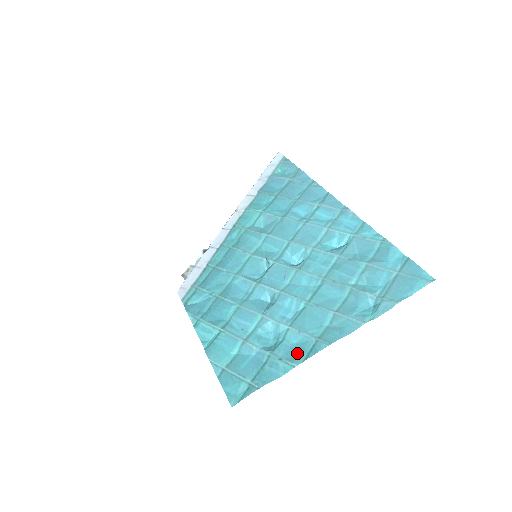
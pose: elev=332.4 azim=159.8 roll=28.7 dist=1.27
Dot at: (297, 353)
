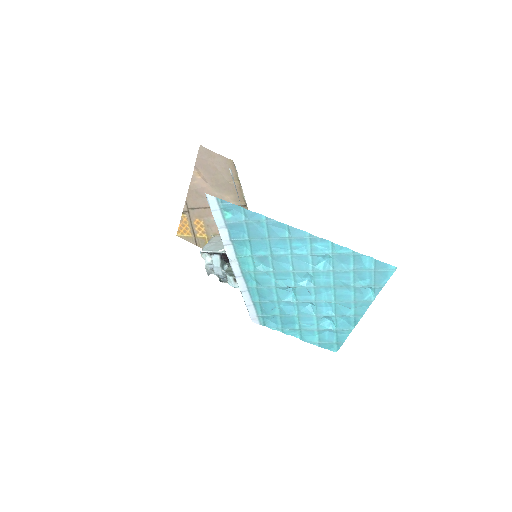
Dot at: (348, 324)
